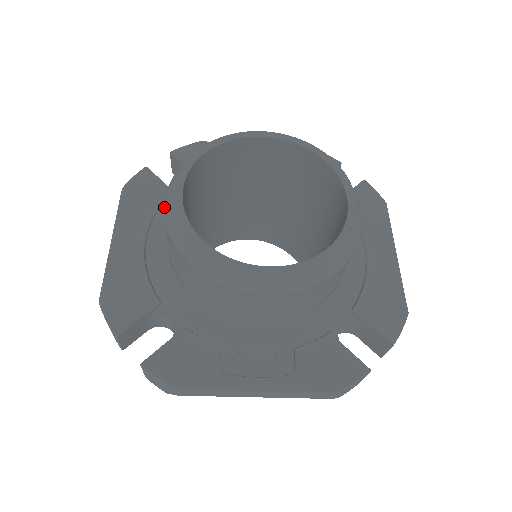
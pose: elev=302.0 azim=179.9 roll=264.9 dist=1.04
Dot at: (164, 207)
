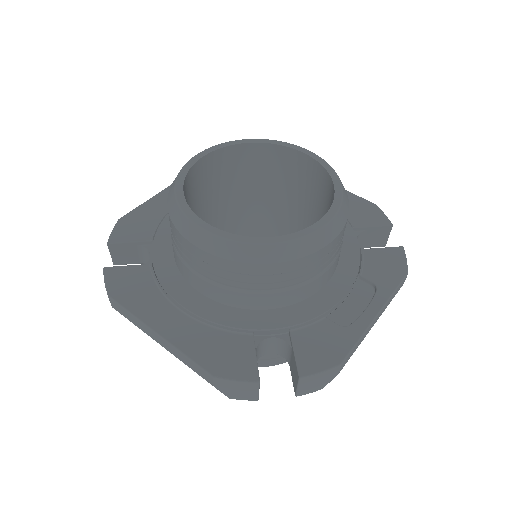
Dot at: (203, 250)
